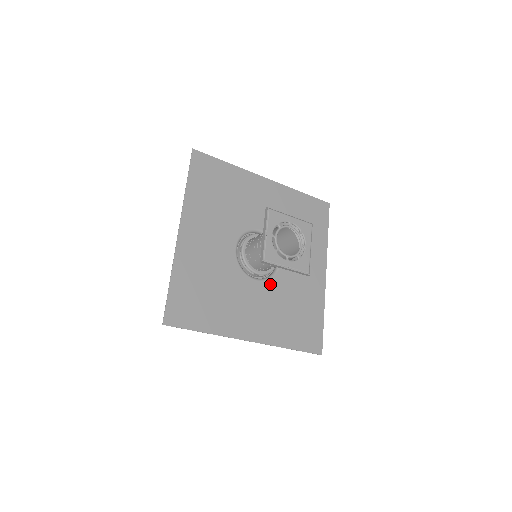
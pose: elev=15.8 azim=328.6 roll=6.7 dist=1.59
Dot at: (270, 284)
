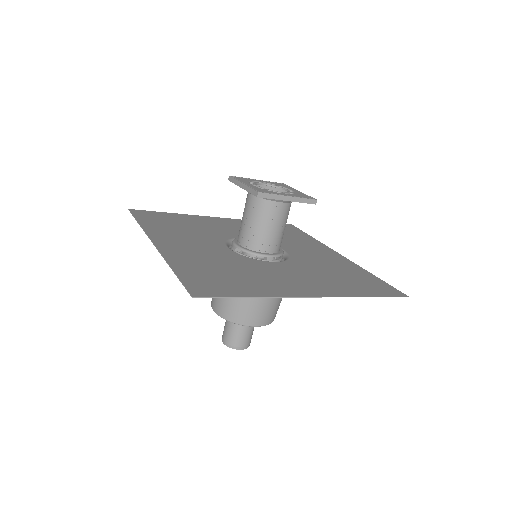
Dot at: (236, 255)
